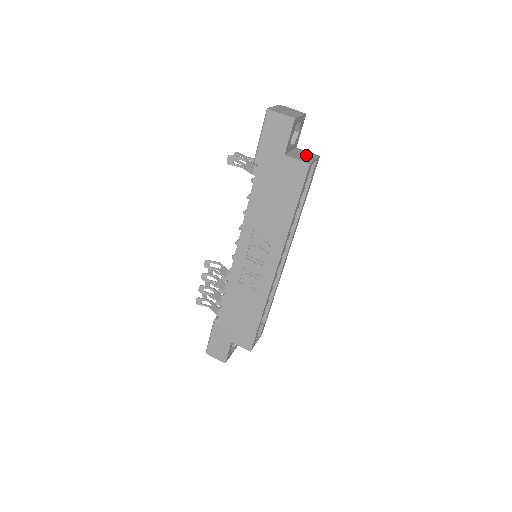
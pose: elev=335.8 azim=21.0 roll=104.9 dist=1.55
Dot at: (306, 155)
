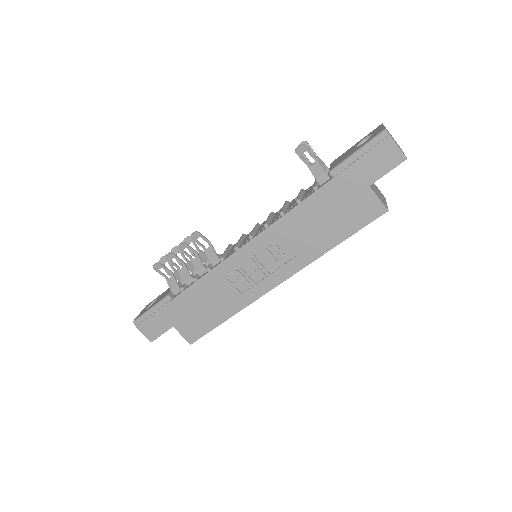
Dot at: (379, 193)
